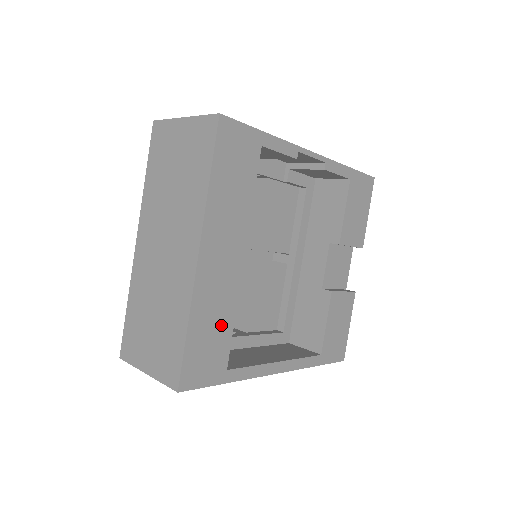
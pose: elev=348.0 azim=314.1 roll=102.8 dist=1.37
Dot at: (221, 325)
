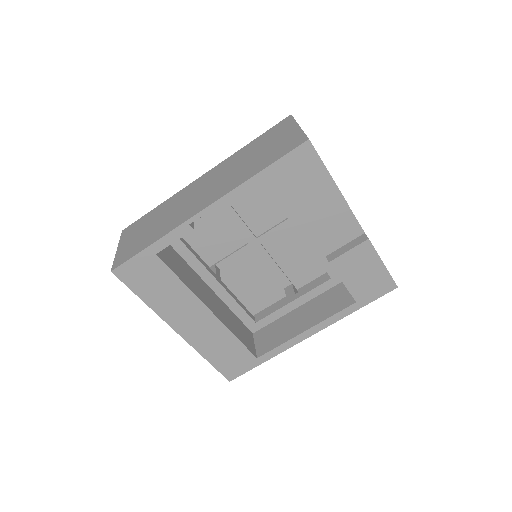
Dot at: (229, 345)
